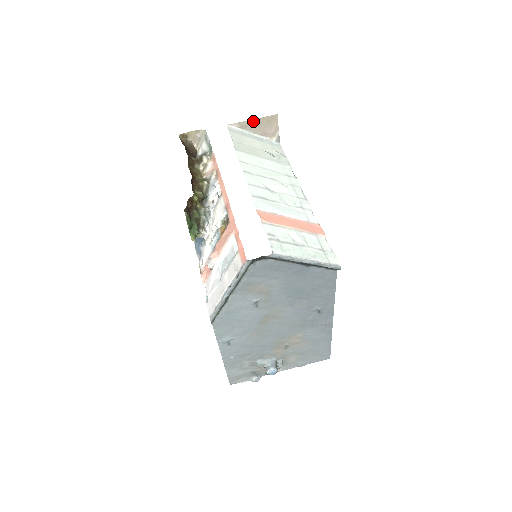
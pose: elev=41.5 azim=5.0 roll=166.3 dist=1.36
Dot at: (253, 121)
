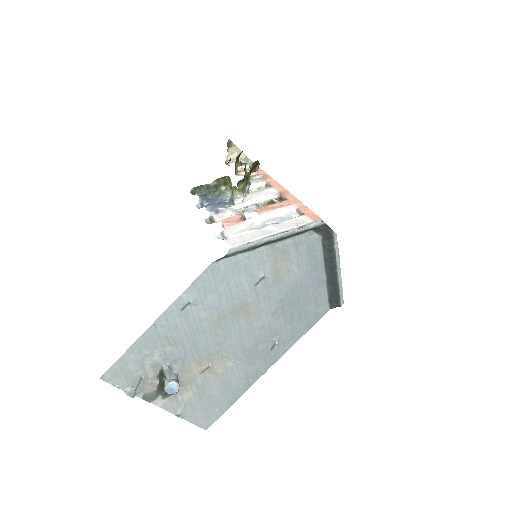
Dot at: occluded
